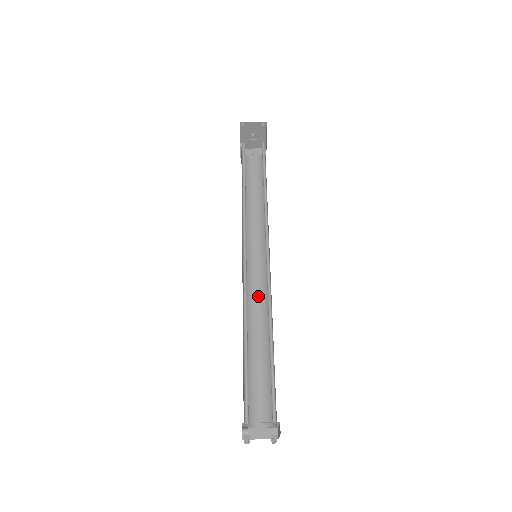
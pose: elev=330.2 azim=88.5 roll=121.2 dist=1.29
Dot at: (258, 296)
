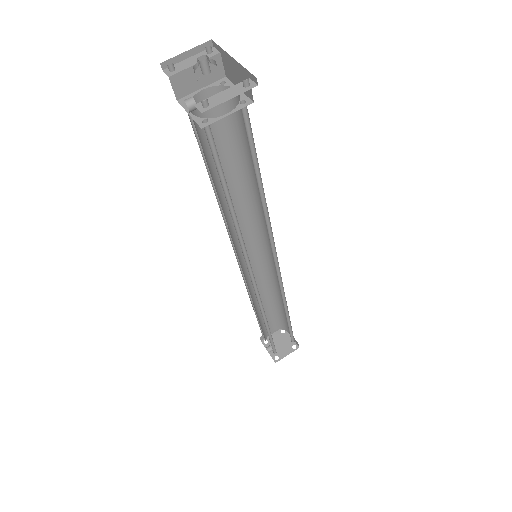
Dot at: (256, 270)
